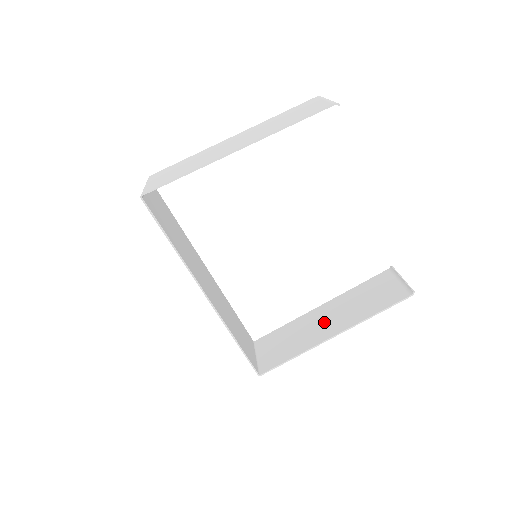
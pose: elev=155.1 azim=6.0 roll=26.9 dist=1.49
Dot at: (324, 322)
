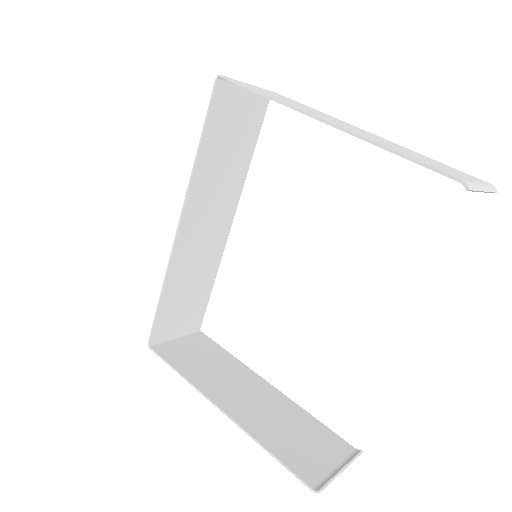
Dot at: (241, 392)
